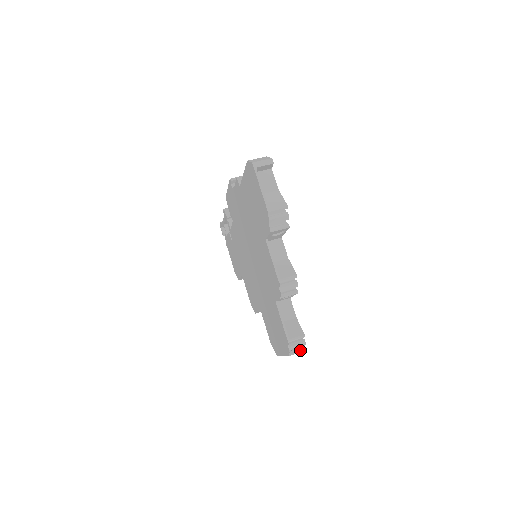
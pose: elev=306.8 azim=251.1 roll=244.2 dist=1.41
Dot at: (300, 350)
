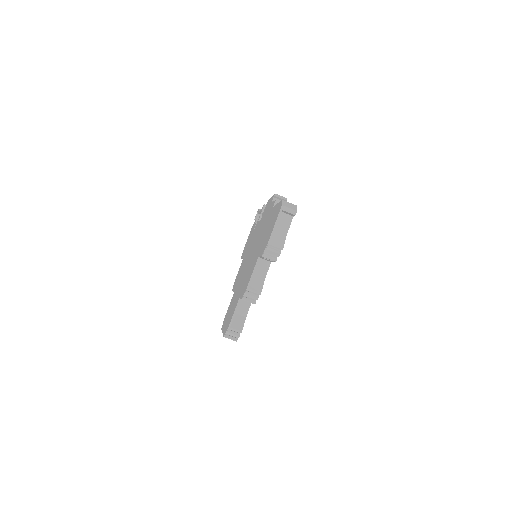
Dot at: (233, 338)
